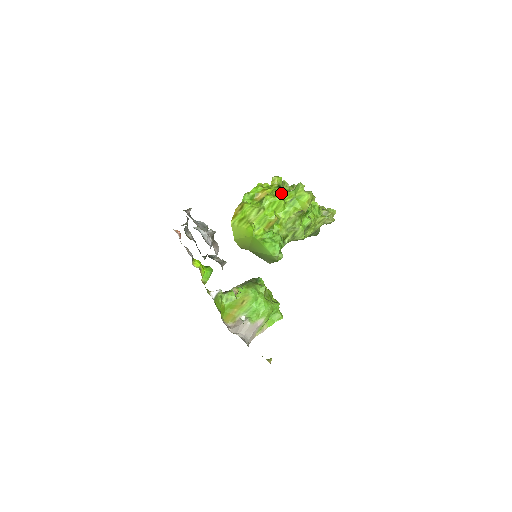
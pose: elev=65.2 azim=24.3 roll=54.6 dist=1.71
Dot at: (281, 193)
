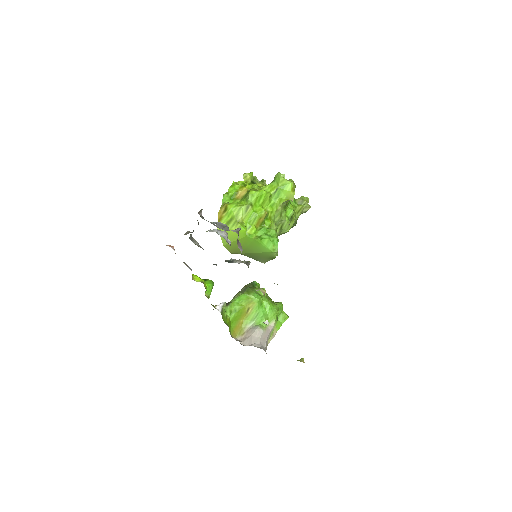
Dot at: (262, 187)
